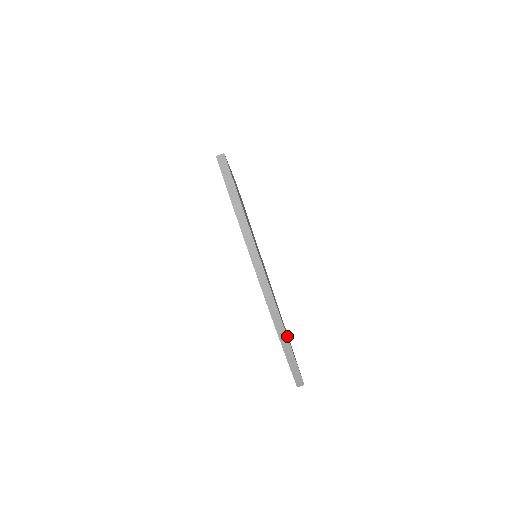
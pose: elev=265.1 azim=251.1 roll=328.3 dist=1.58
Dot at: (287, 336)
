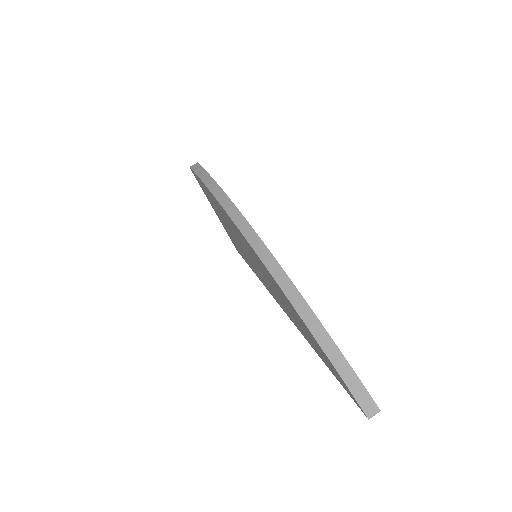
Dot at: occluded
